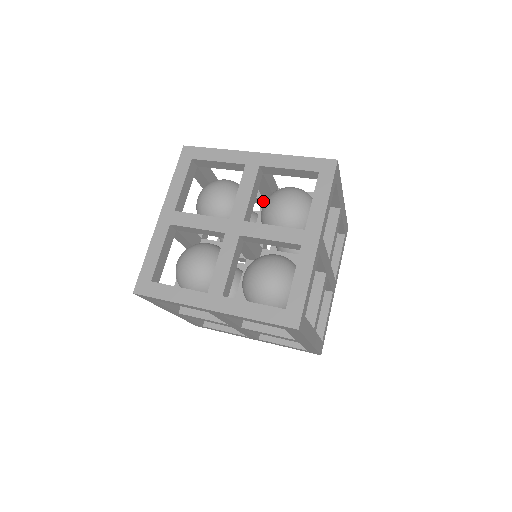
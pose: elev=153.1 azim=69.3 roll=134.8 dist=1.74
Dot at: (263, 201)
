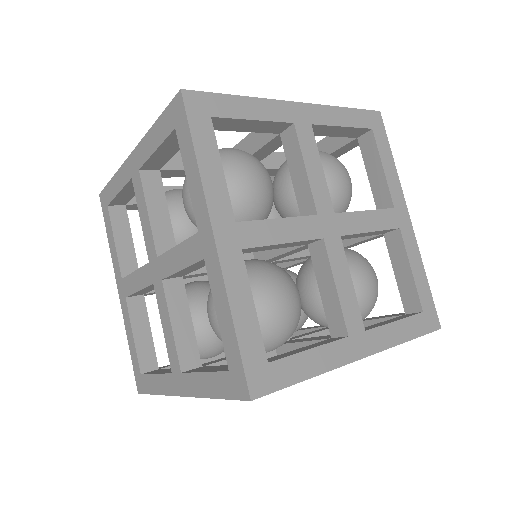
Dot at: occluded
